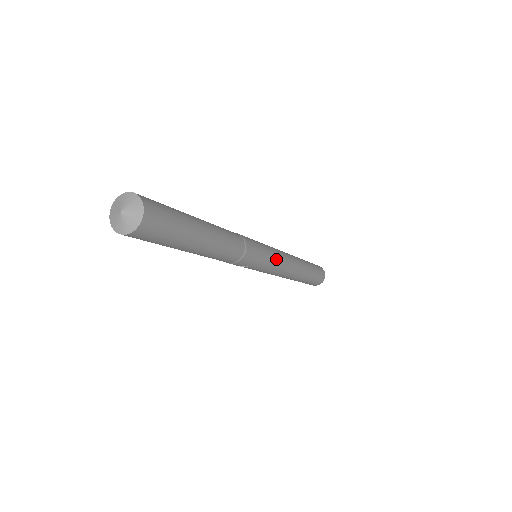
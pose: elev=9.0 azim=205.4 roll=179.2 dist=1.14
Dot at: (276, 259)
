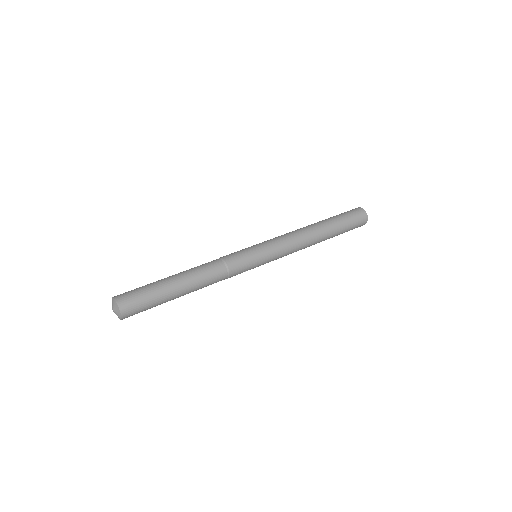
Dot at: (273, 251)
